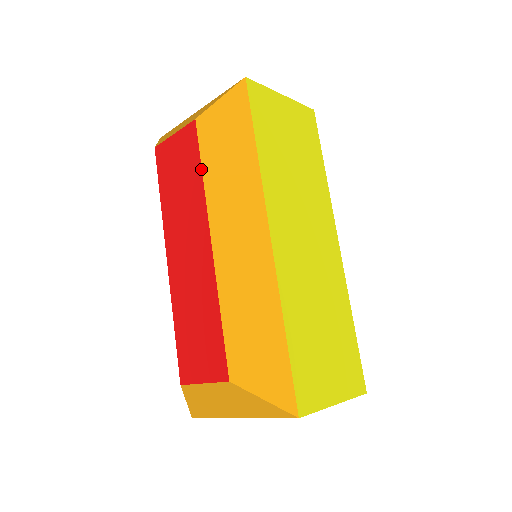
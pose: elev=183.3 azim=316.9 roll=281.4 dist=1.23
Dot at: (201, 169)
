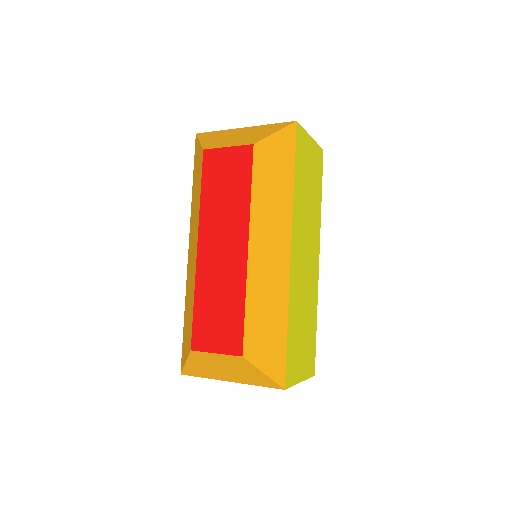
Dot at: (251, 187)
